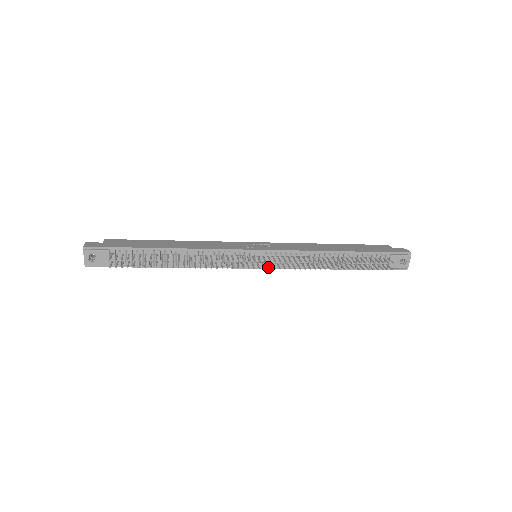
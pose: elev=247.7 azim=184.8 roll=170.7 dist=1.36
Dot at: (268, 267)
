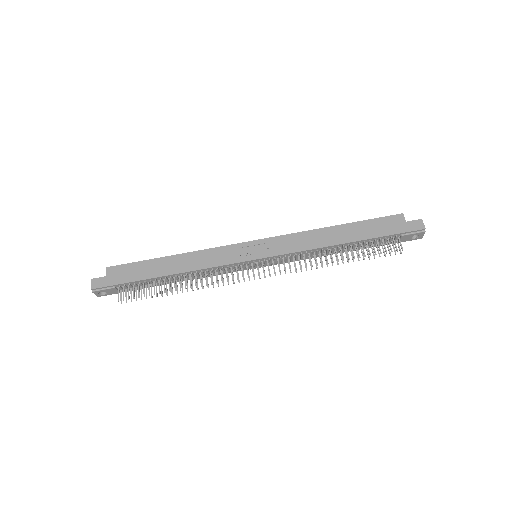
Dot at: (270, 265)
